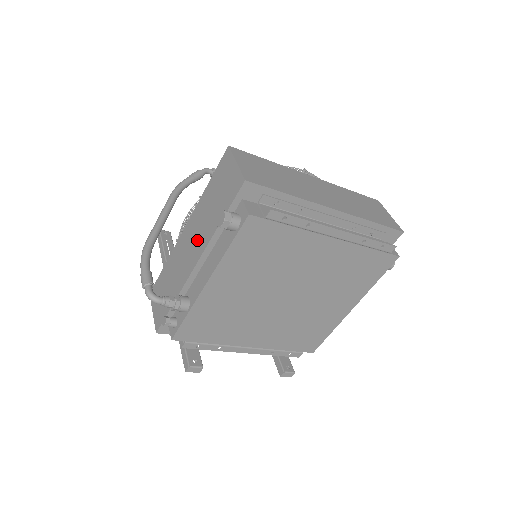
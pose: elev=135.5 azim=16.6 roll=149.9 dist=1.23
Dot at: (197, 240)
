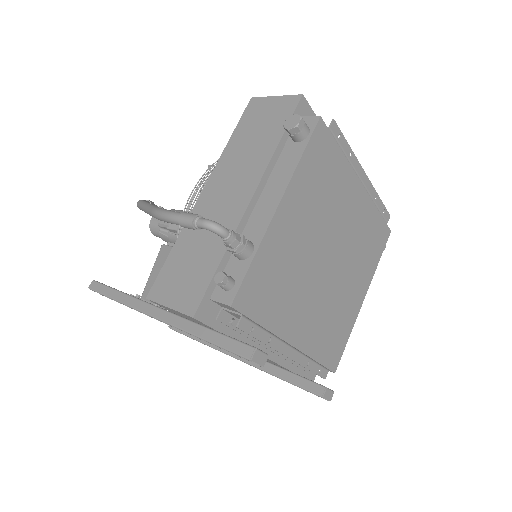
Dot at: (240, 180)
